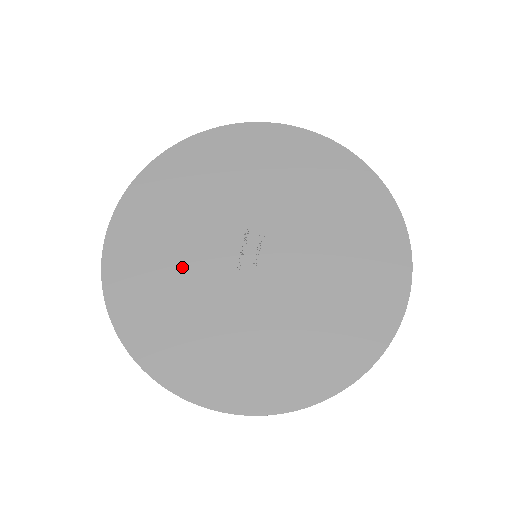
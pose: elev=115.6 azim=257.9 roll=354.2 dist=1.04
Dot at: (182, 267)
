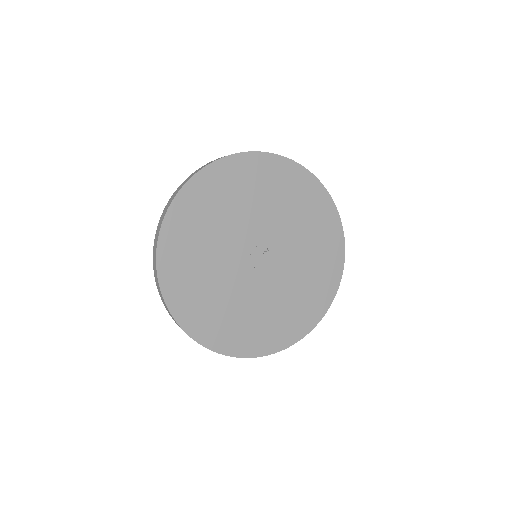
Dot at: (214, 245)
